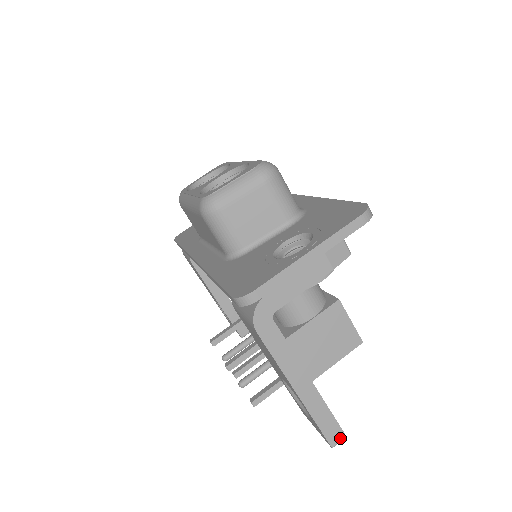
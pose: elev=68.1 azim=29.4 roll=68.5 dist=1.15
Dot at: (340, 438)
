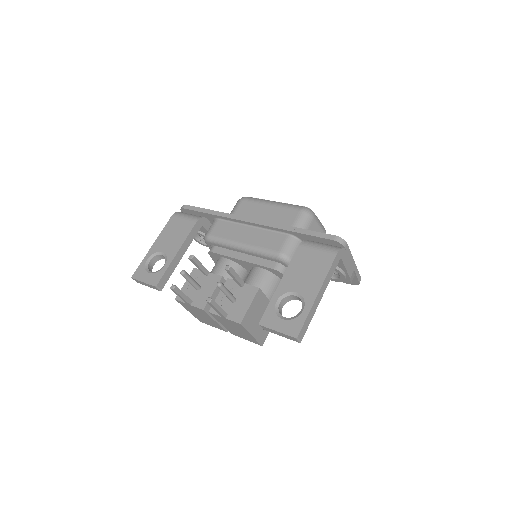
Dot at: (301, 338)
